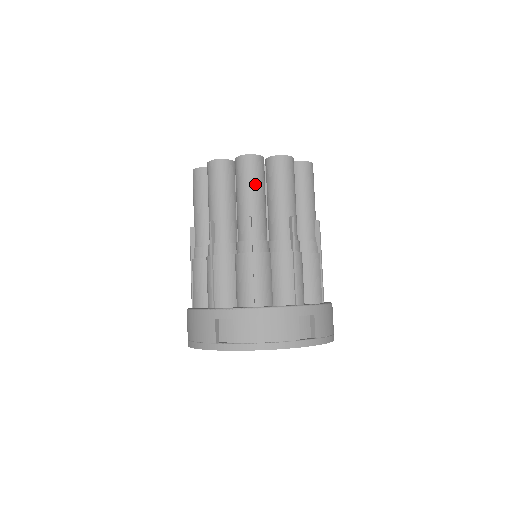
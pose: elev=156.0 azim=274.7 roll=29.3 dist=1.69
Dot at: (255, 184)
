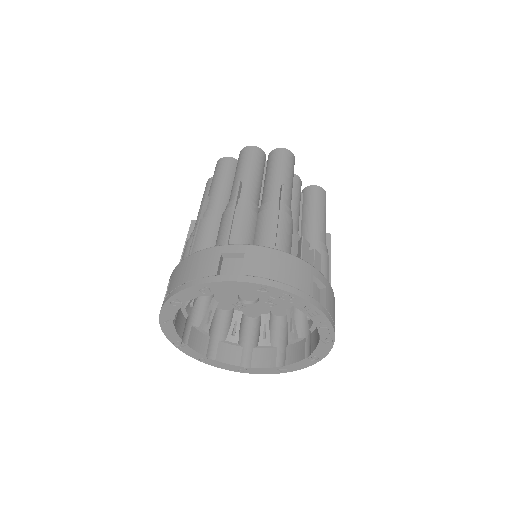
Dot at: (219, 175)
